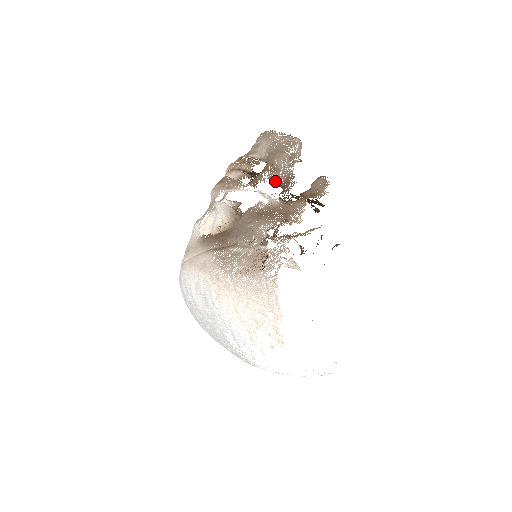
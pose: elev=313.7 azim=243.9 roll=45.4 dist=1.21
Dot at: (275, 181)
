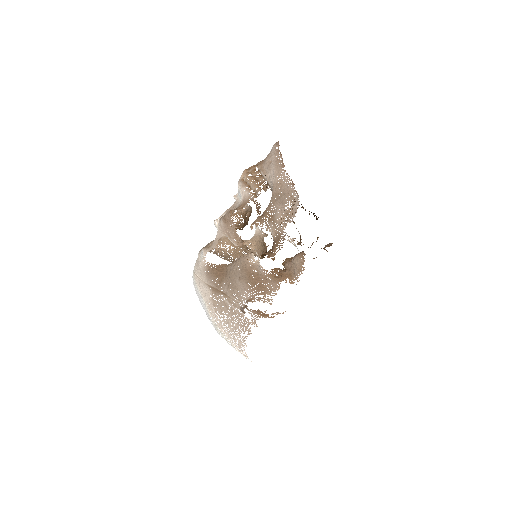
Dot at: (270, 231)
